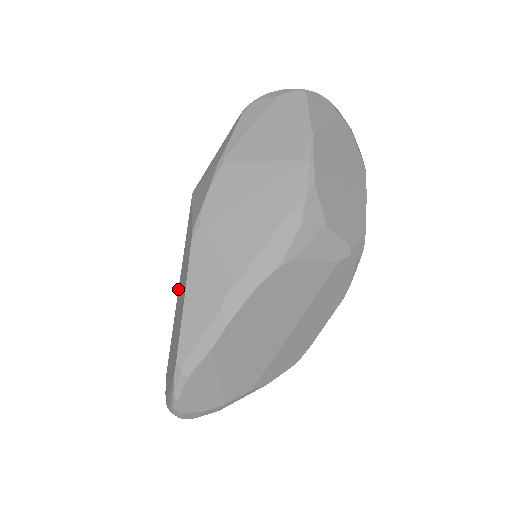
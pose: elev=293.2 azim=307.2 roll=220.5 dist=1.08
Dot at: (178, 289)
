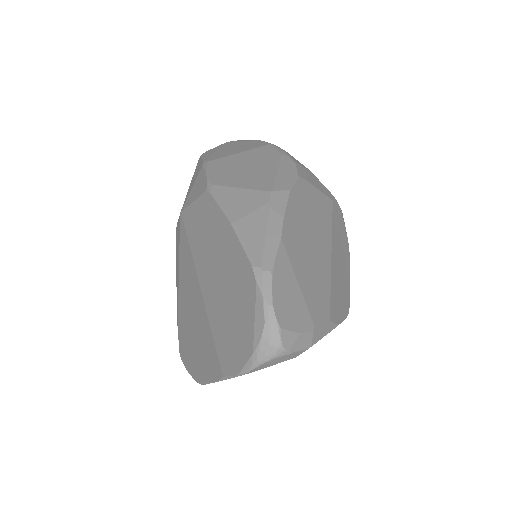
Dot at: (199, 286)
